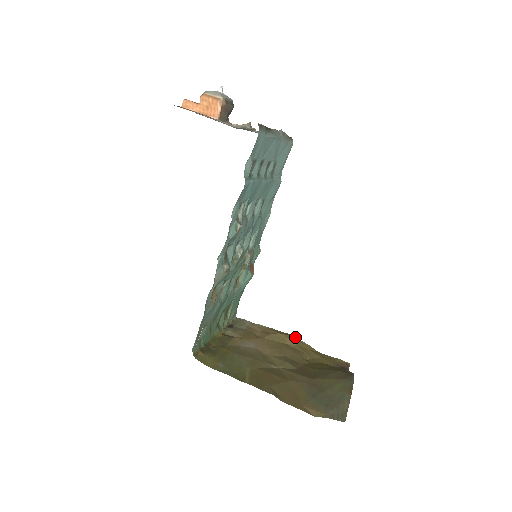
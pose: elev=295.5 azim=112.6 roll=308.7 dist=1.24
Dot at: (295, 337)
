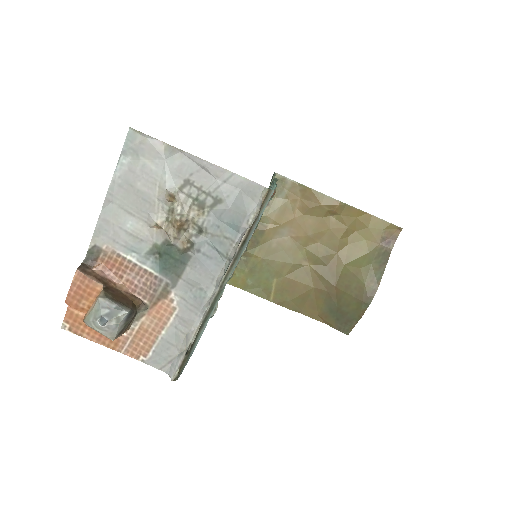
Dot at: (342, 205)
